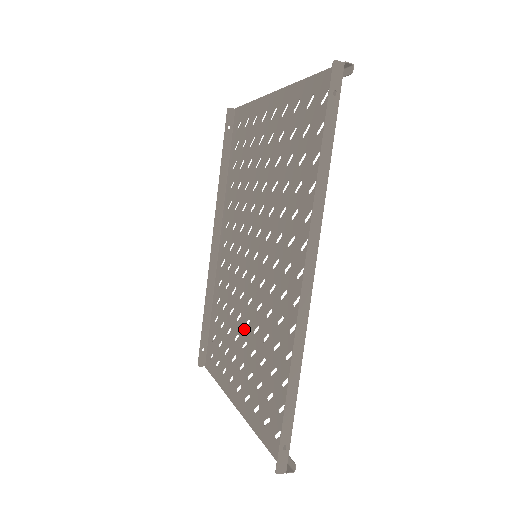
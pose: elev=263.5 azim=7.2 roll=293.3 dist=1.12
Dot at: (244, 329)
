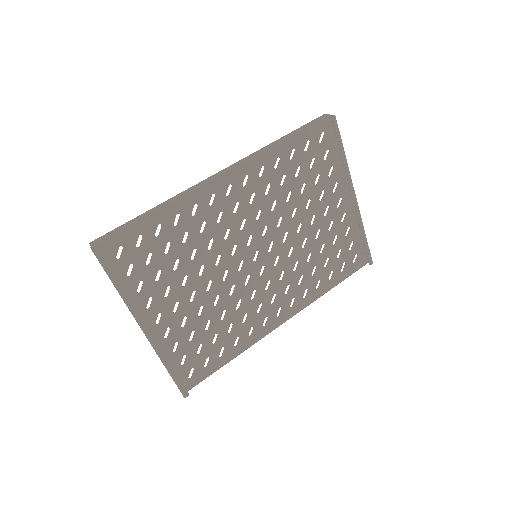
Dot at: (205, 292)
